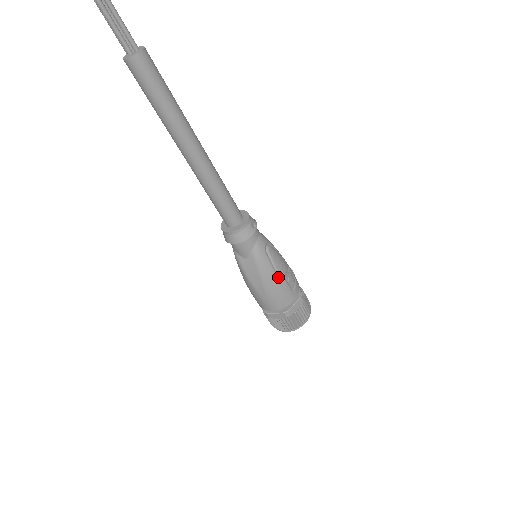
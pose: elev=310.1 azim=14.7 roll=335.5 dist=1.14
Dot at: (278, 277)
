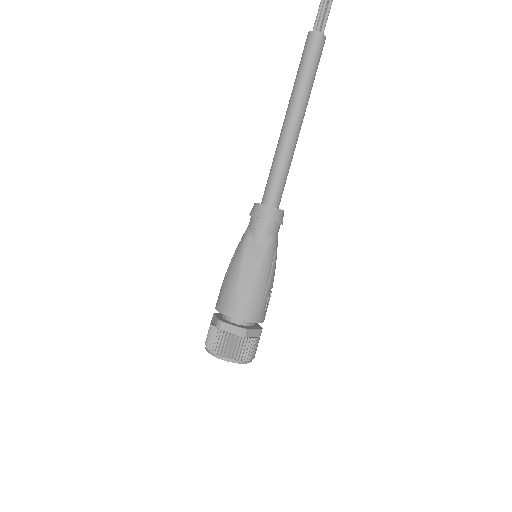
Dot at: (267, 283)
